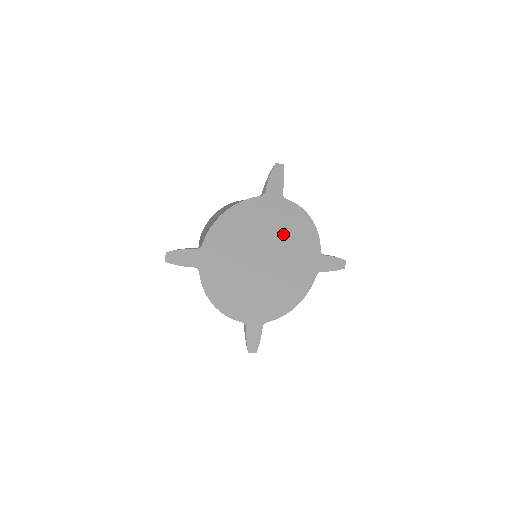
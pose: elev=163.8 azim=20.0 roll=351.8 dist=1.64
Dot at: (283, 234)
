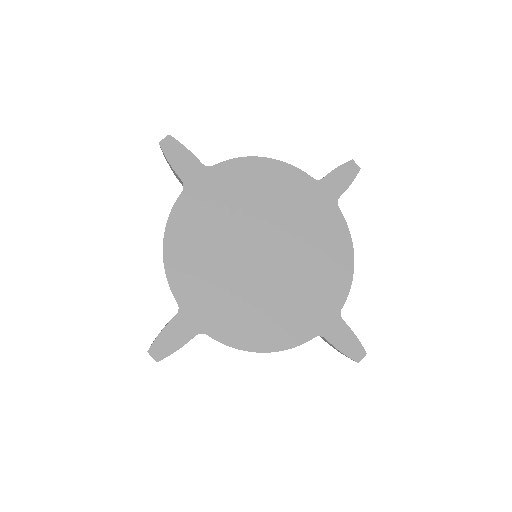
Dot at: (252, 203)
